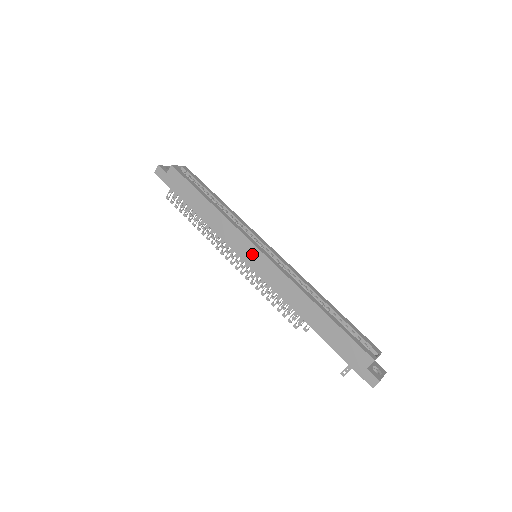
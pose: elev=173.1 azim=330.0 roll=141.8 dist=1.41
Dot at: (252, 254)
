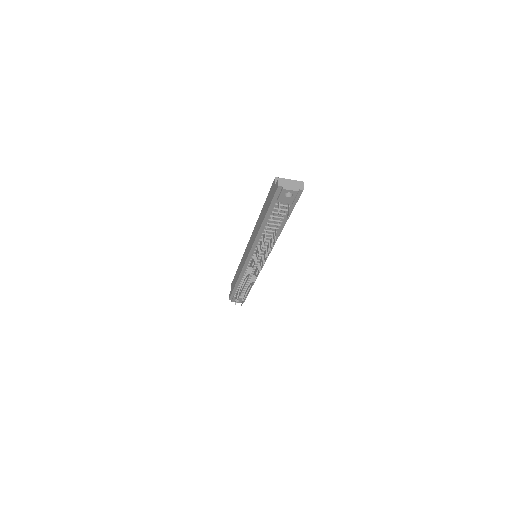
Dot at: occluded
